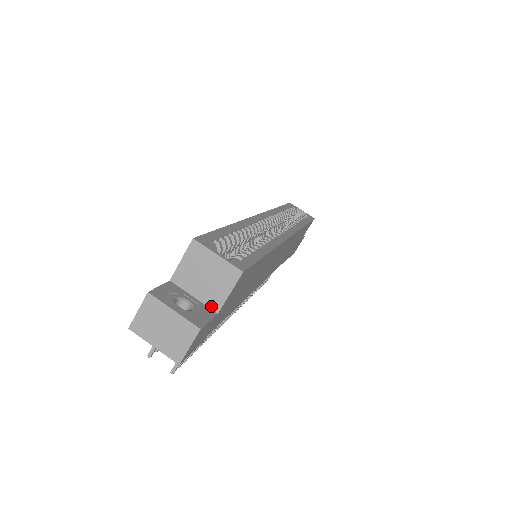
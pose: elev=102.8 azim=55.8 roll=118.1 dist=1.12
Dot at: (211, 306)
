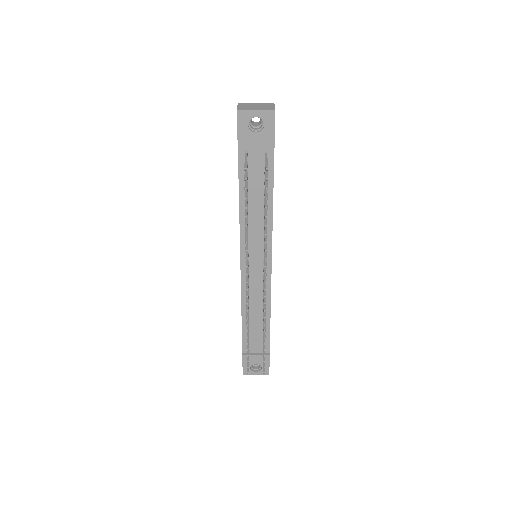
Dot at: occluded
